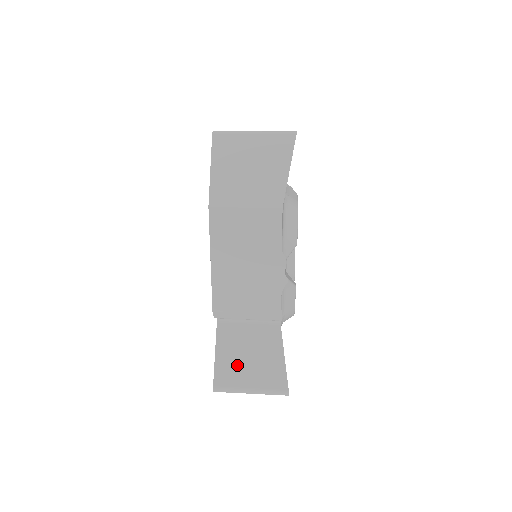
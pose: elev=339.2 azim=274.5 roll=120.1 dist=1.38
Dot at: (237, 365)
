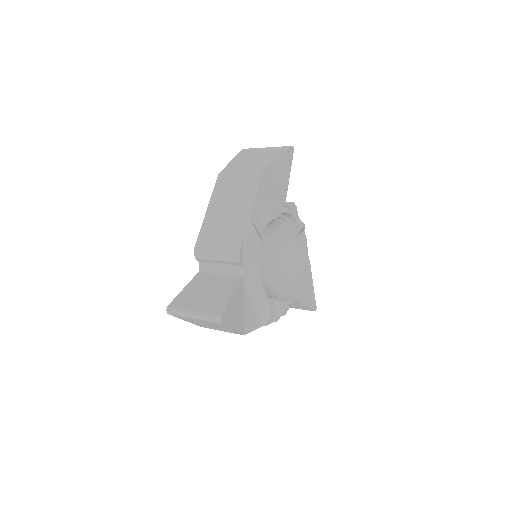
Dot at: (194, 296)
